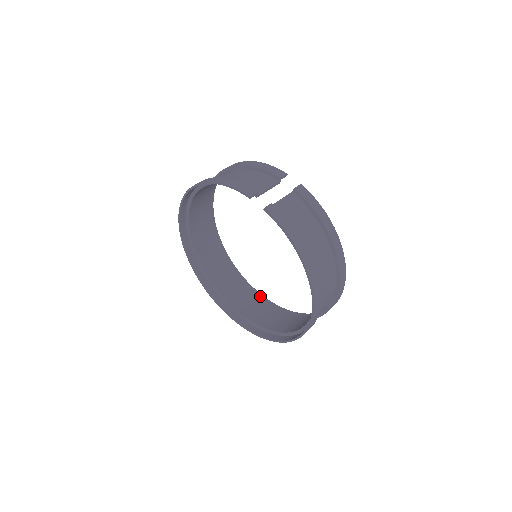
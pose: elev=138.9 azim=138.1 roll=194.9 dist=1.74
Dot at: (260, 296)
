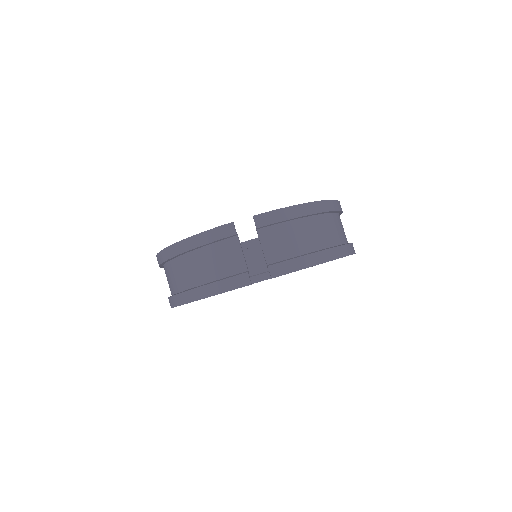
Dot at: occluded
